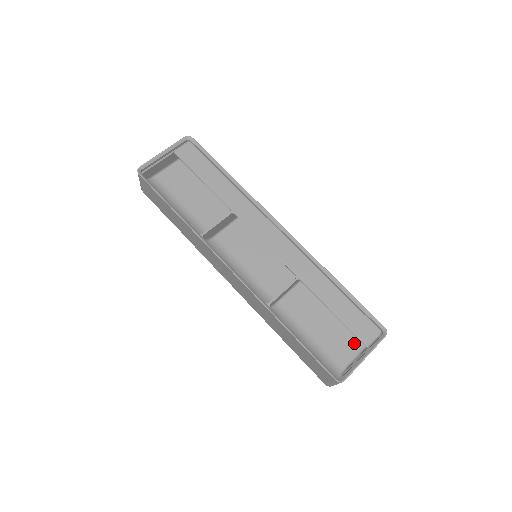
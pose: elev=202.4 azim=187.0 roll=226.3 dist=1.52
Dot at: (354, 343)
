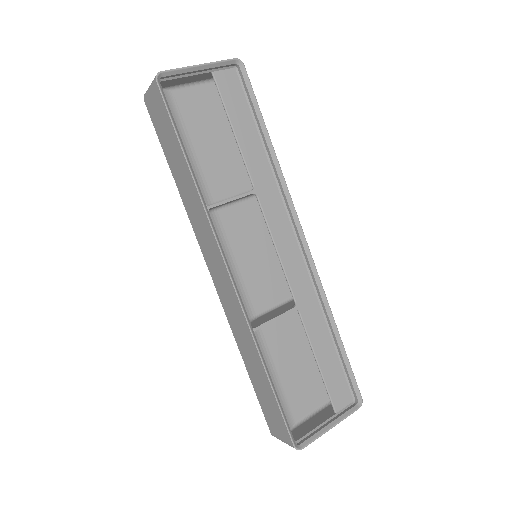
Dot at: (317, 395)
